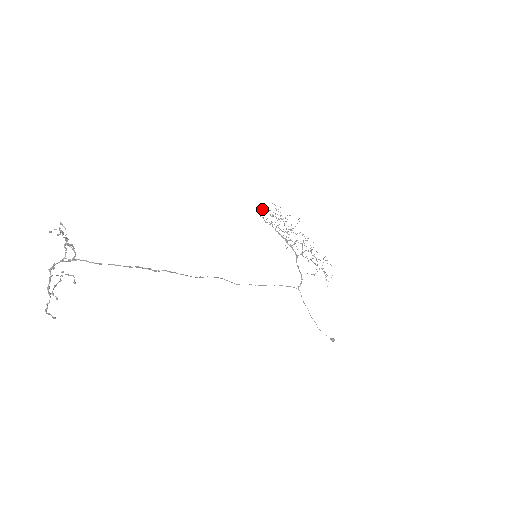
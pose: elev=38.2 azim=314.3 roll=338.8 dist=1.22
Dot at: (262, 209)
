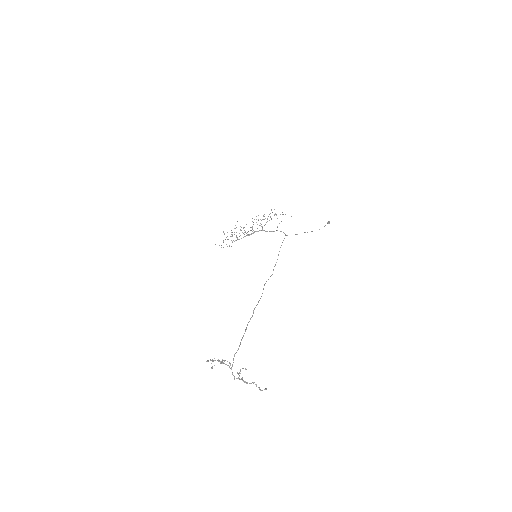
Dot at: (221, 245)
